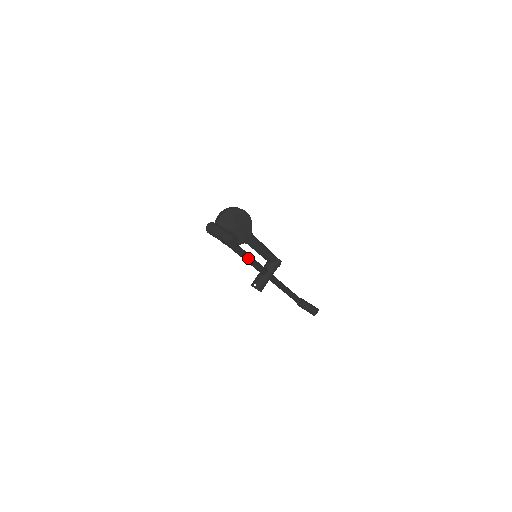
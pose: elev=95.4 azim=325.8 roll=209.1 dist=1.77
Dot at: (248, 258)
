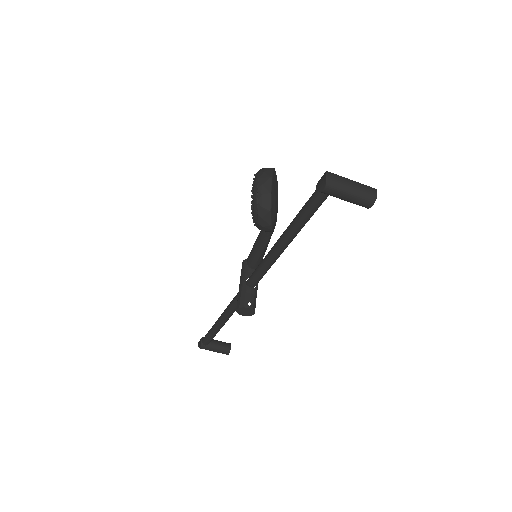
Dot at: (282, 251)
